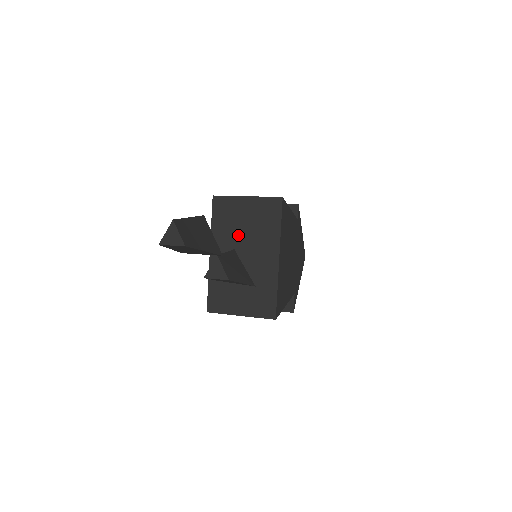
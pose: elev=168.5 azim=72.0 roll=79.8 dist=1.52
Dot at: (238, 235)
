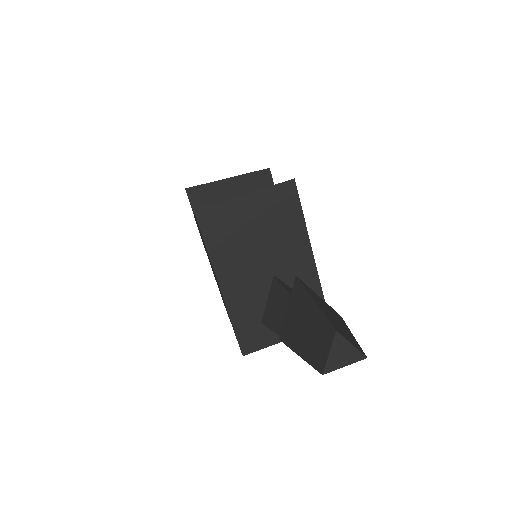
Dot at: (251, 249)
